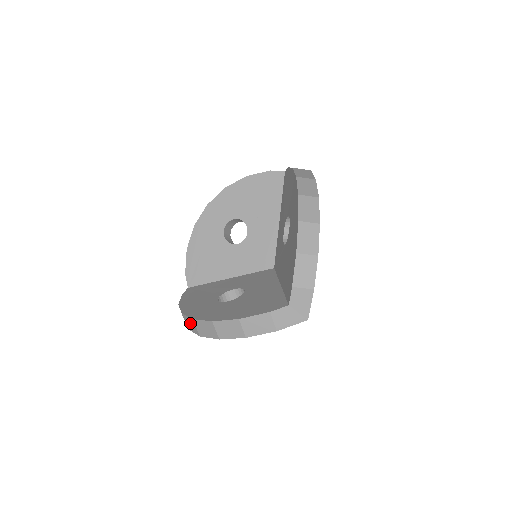
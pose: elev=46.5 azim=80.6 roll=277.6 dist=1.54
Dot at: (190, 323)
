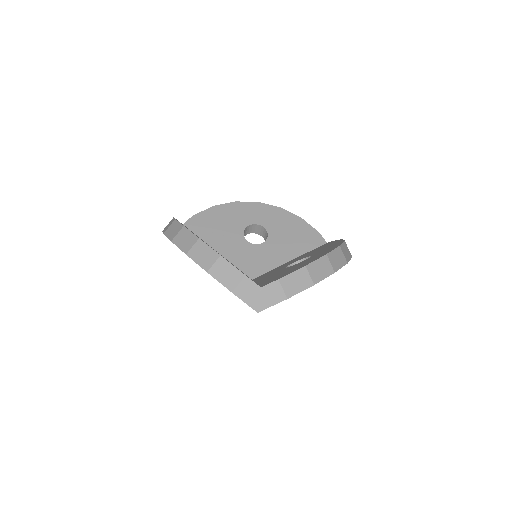
Dot at: (175, 228)
